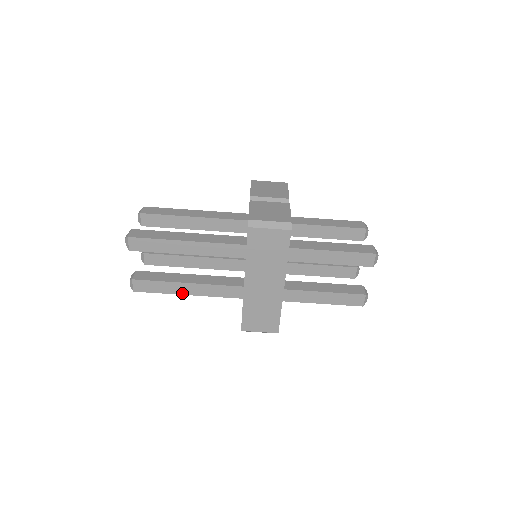
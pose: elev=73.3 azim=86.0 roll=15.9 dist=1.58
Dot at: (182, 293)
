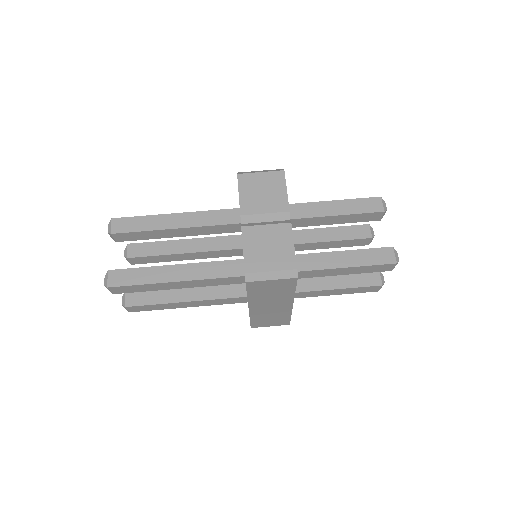
Dot at: (182, 307)
